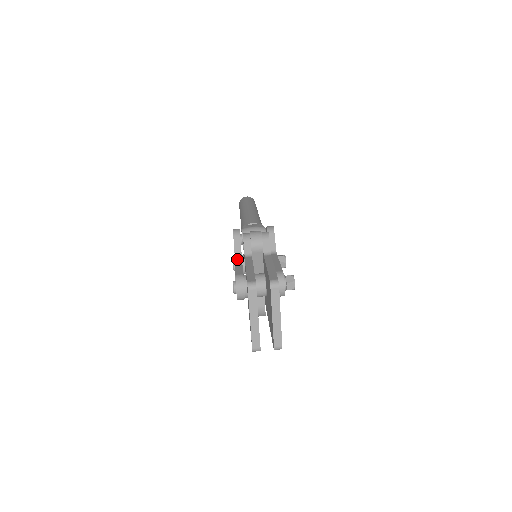
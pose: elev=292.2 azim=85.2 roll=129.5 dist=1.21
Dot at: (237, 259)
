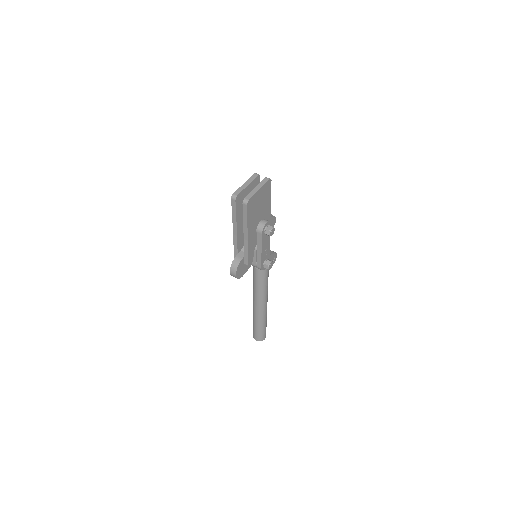
Dot at: occluded
